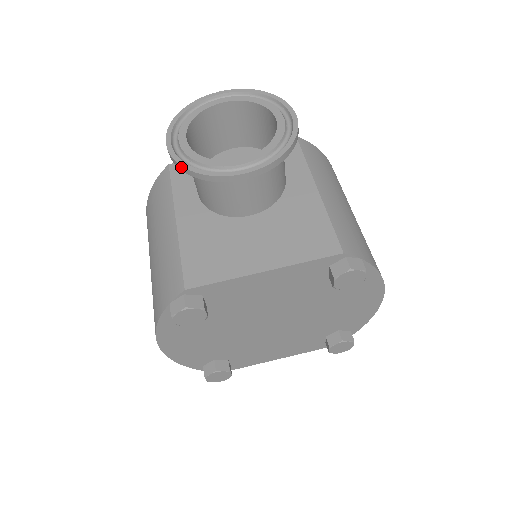
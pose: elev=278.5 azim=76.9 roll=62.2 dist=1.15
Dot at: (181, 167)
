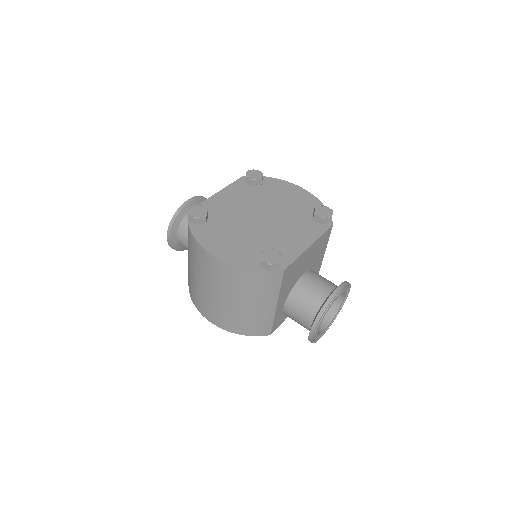
Dot at: (171, 223)
